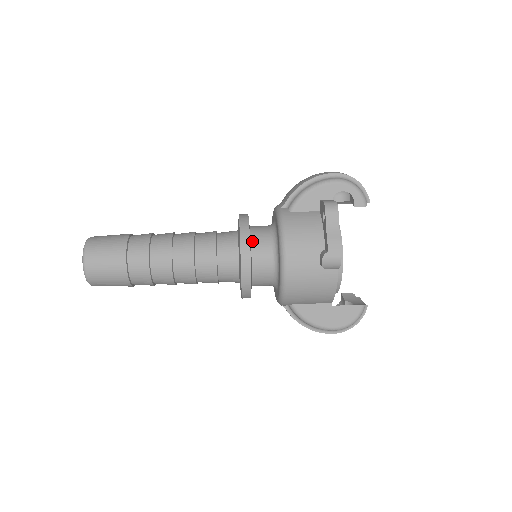
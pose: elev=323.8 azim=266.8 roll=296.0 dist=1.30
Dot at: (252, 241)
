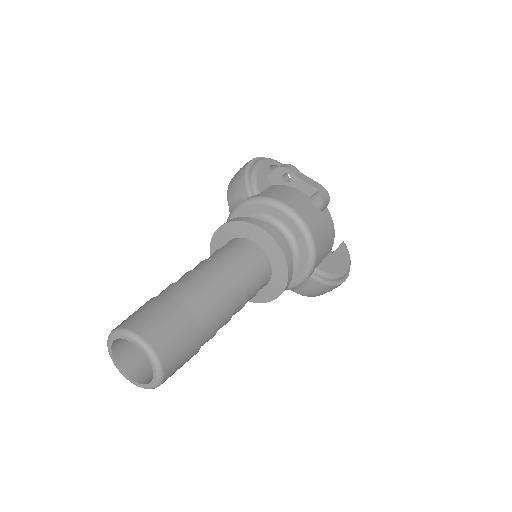
Dot at: occluded
